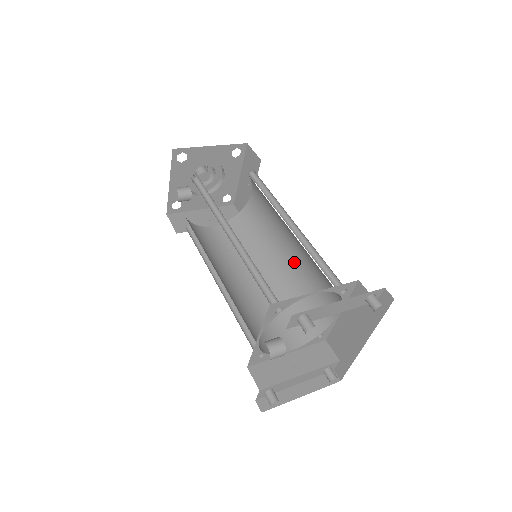
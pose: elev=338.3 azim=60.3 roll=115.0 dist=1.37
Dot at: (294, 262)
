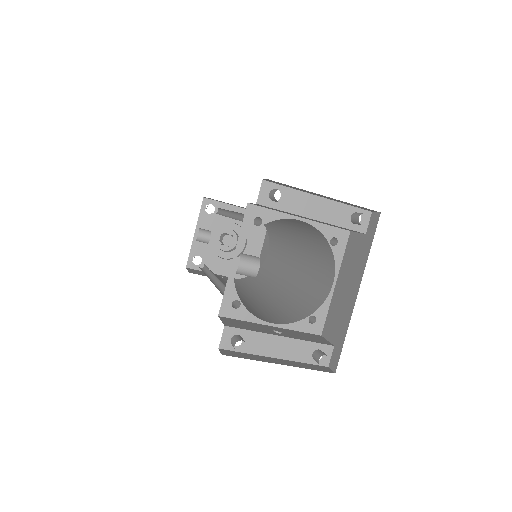
Dot at: (296, 275)
